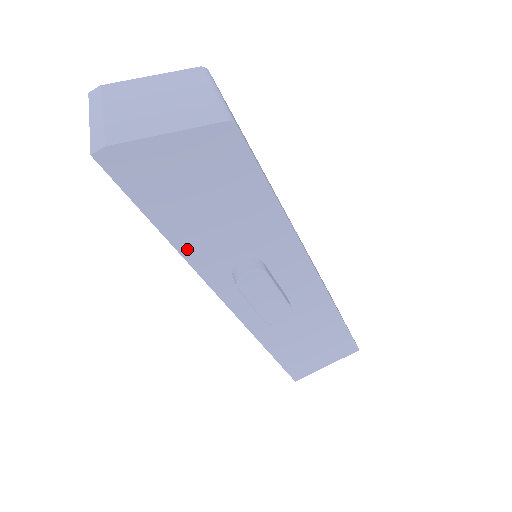
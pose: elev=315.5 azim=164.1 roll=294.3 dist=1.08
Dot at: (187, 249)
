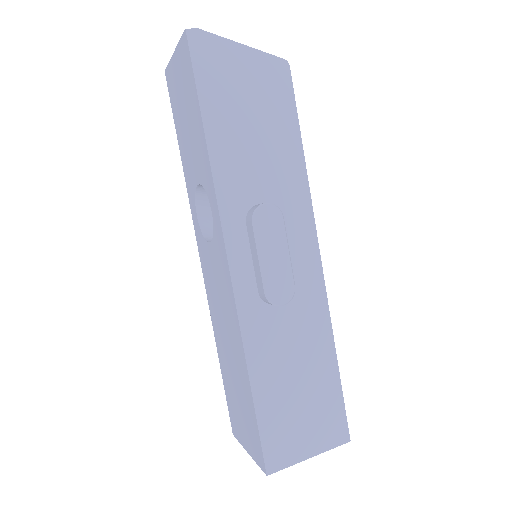
Dot at: (218, 160)
